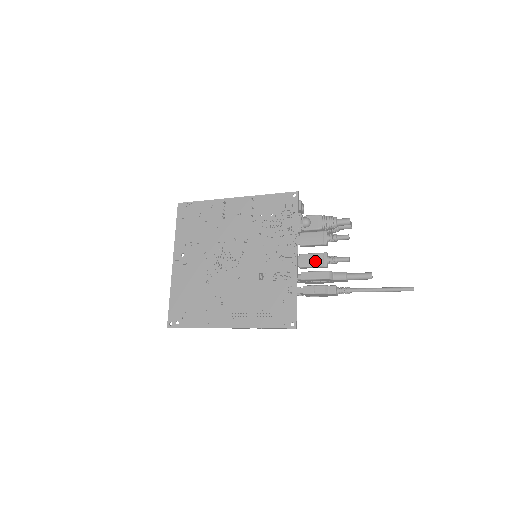
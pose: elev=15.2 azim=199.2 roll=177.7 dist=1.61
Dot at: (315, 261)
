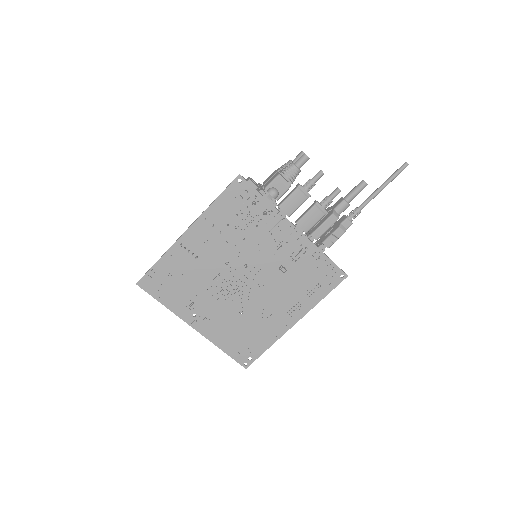
Dot at: (315, 217)
